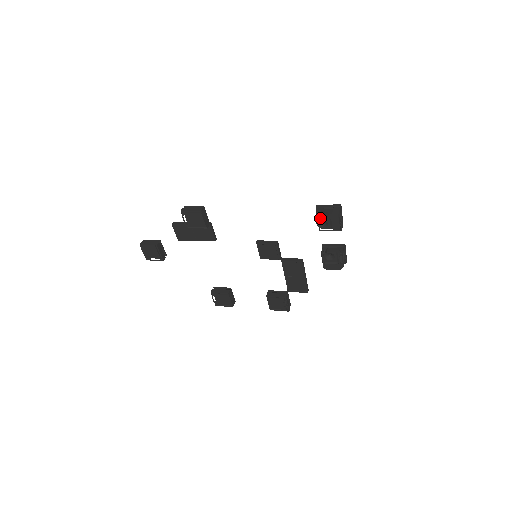
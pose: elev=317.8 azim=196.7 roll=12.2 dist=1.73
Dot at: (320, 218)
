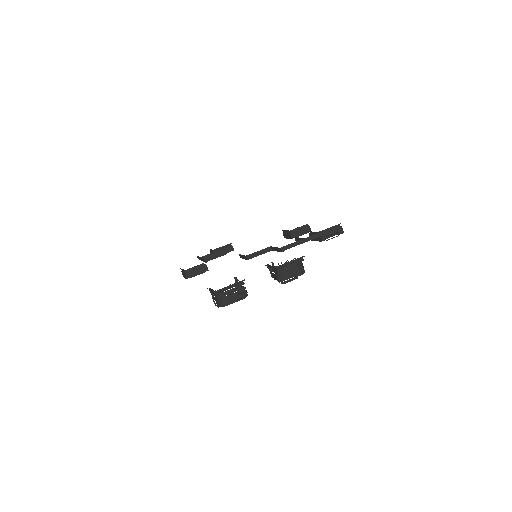
Dot at: occluded
